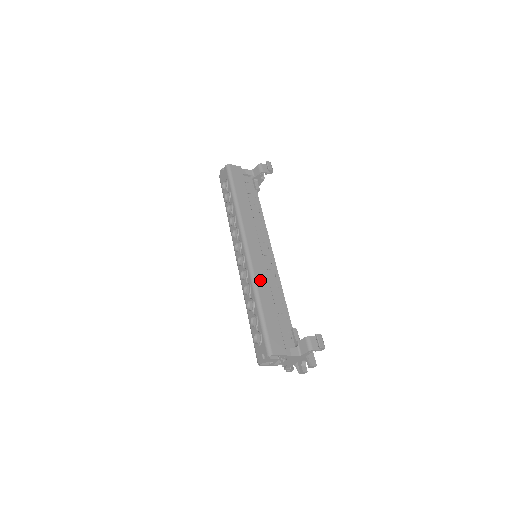
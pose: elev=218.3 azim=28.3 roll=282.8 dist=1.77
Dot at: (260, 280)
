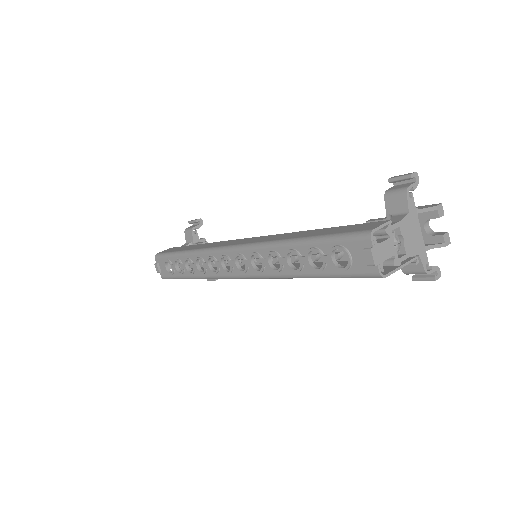
Dot at: (274, 238)
